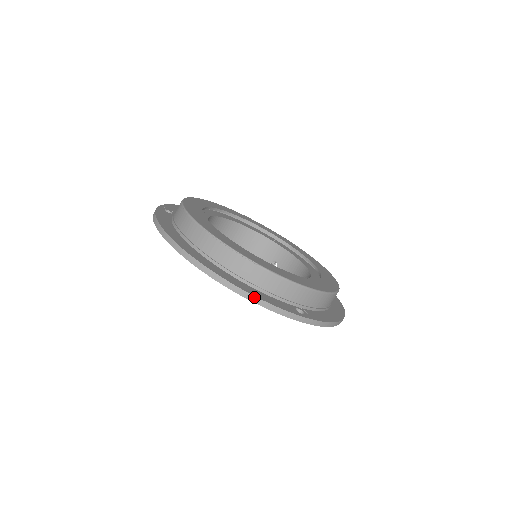
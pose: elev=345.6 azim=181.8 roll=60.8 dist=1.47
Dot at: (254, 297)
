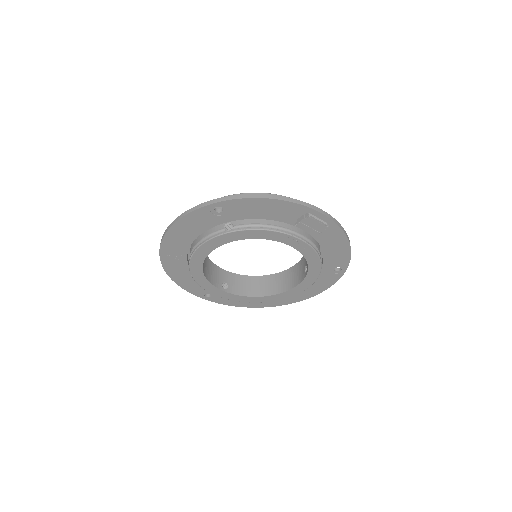
Dot at: (176, 219)
